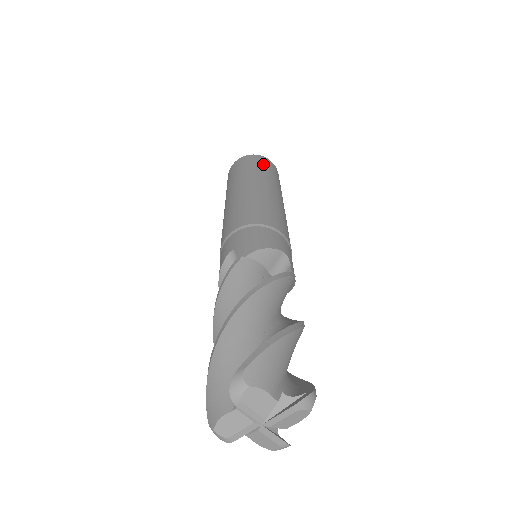
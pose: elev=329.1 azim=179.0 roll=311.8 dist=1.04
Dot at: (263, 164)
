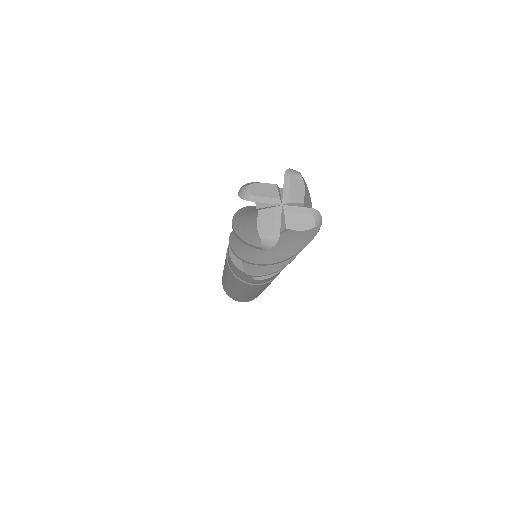
Dot at: occluded
